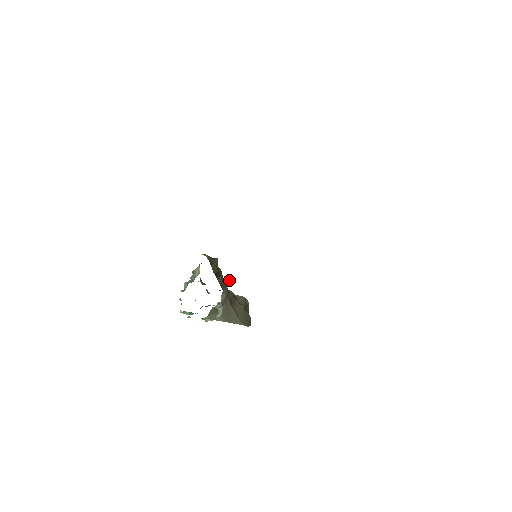
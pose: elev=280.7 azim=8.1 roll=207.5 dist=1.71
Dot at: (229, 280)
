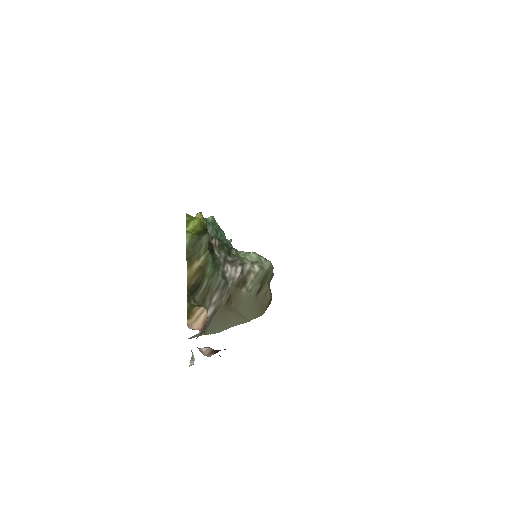
Dot at: (202, 319)
